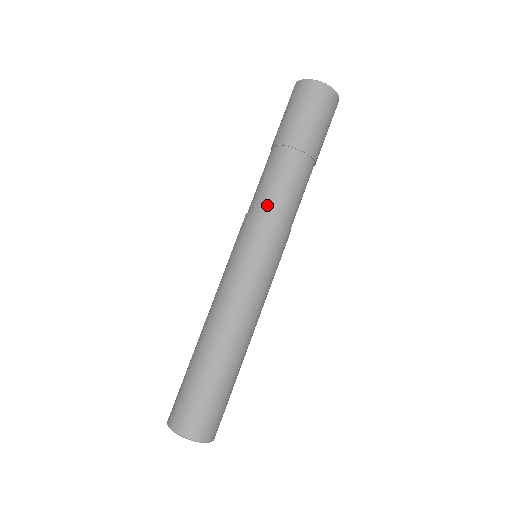
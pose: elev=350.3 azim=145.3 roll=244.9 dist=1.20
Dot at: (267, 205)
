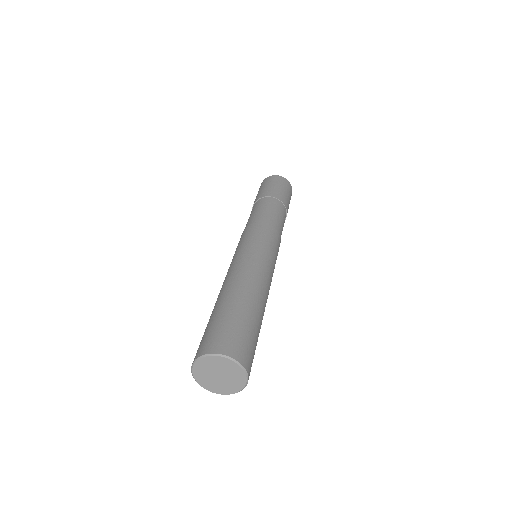
Dot at: (265, 219)
